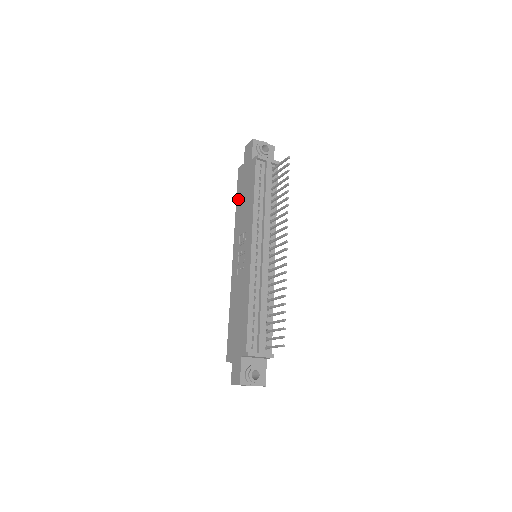
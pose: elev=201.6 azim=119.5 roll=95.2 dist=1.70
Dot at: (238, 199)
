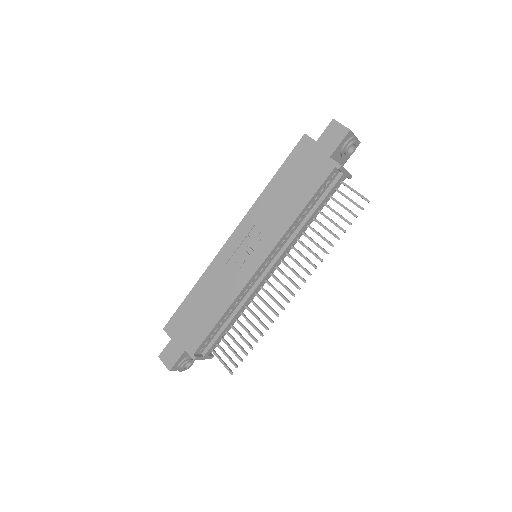
Dot at: (280, 177)
